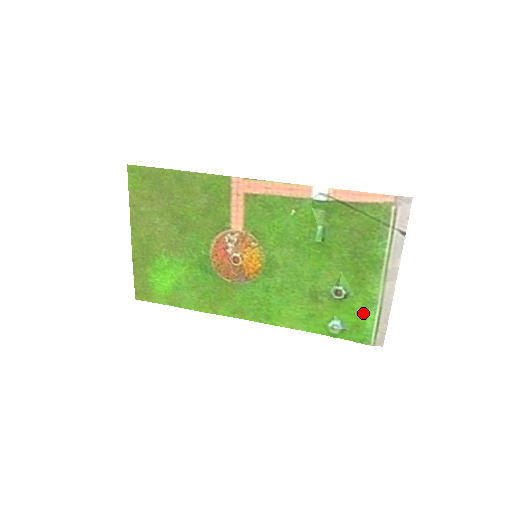
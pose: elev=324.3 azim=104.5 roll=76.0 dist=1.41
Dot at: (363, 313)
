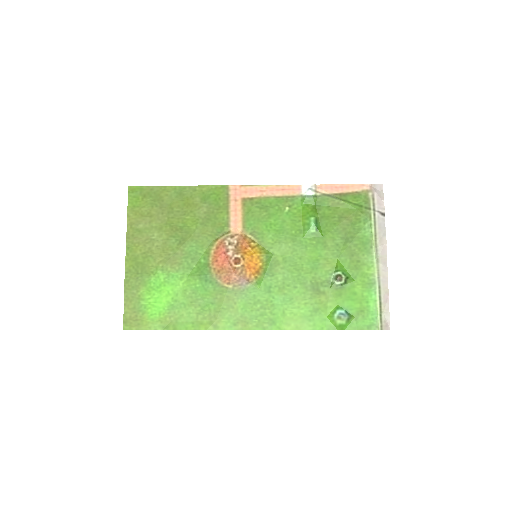
Dot at: (364, 296)
